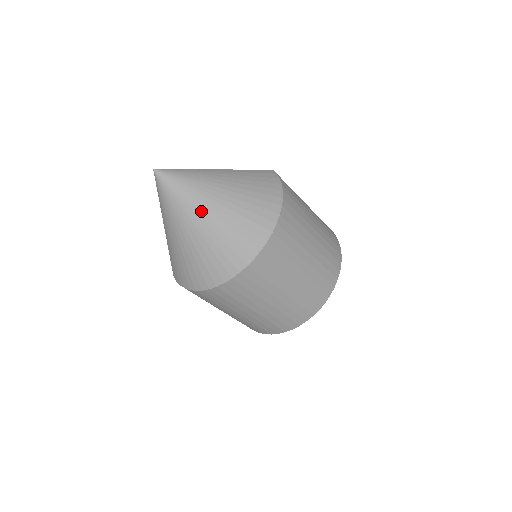
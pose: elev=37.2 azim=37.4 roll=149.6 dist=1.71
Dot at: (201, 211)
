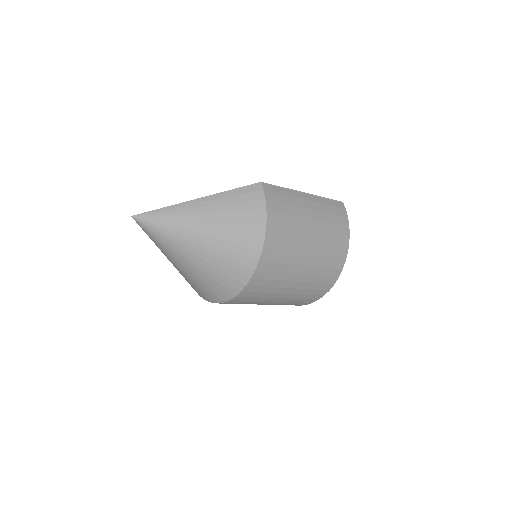
Dot at: (184, 253)
